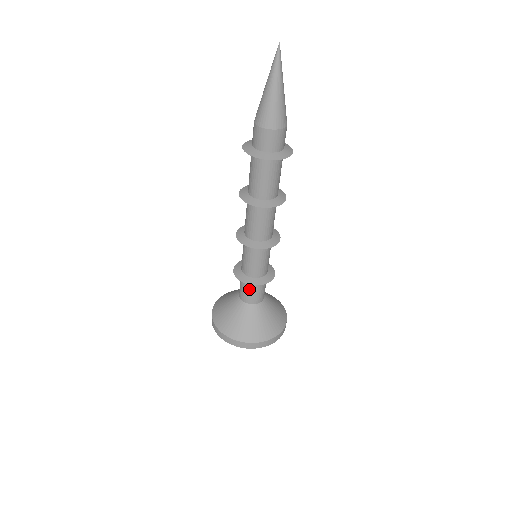
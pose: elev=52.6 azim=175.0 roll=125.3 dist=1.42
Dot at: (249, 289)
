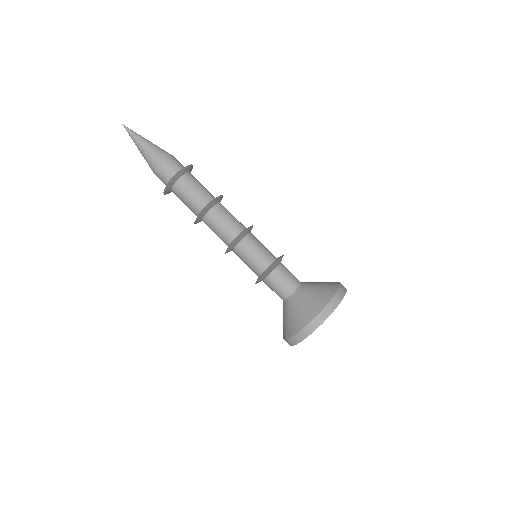
Dot at: (271, 287)
